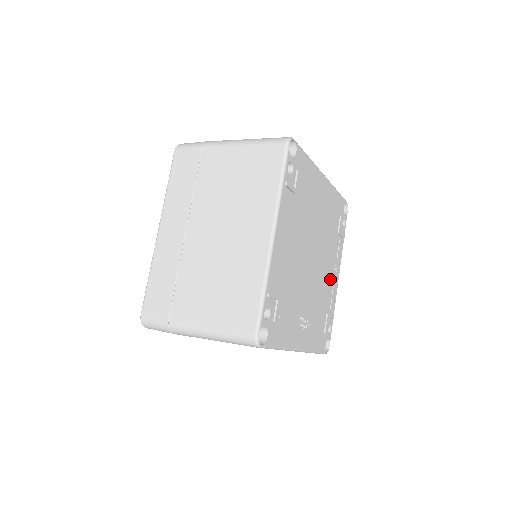
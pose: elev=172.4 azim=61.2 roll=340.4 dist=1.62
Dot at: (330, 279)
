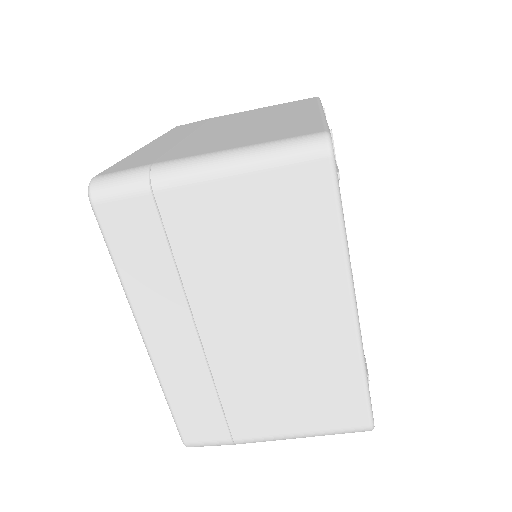
Dot at: occluded
